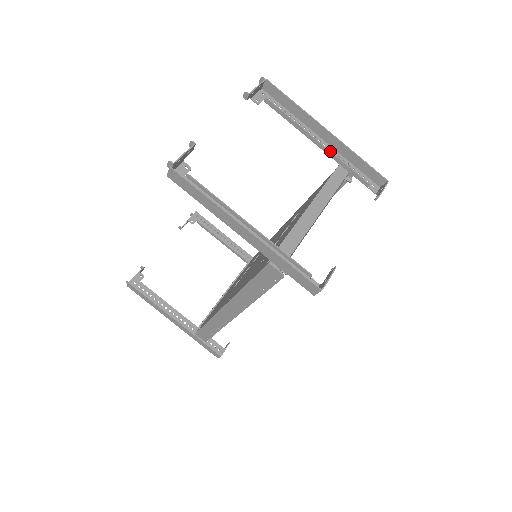
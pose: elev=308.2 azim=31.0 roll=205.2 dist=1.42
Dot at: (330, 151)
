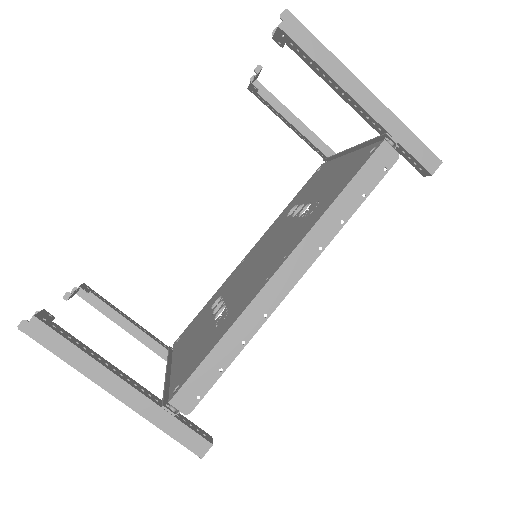
Dot at: (319, 144)
